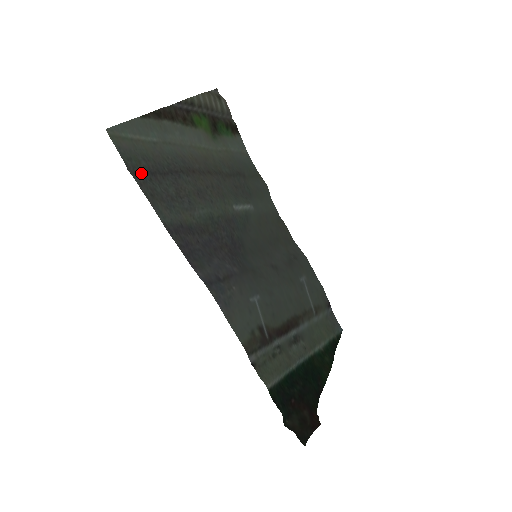
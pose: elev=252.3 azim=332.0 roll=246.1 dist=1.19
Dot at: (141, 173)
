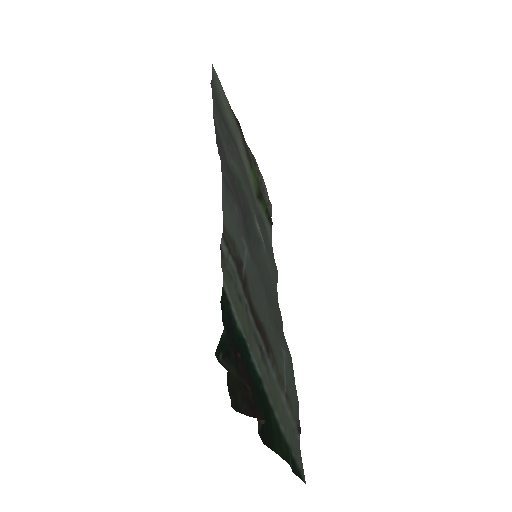
Dot at: (215, 98)
